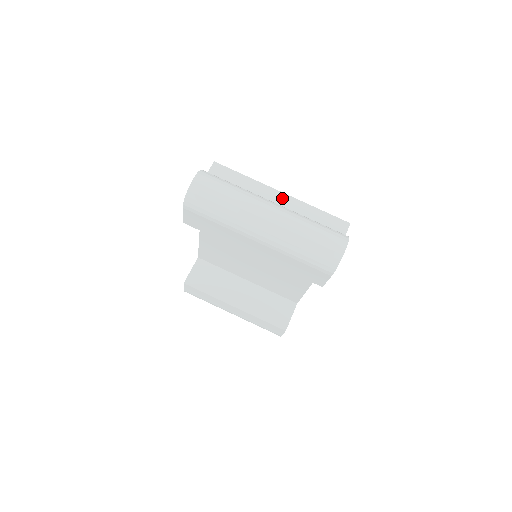
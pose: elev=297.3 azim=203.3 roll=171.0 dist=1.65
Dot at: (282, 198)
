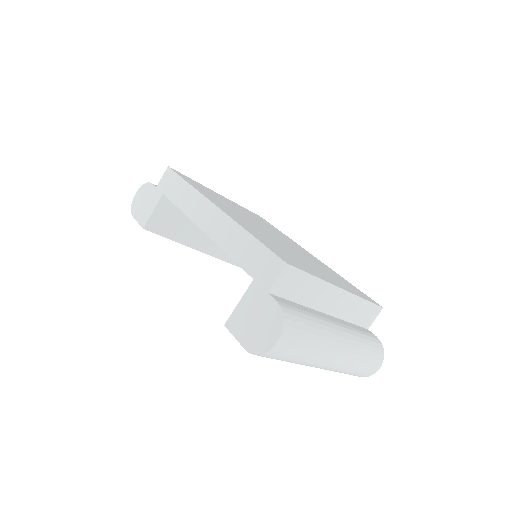
Dot at: (339, 296)
